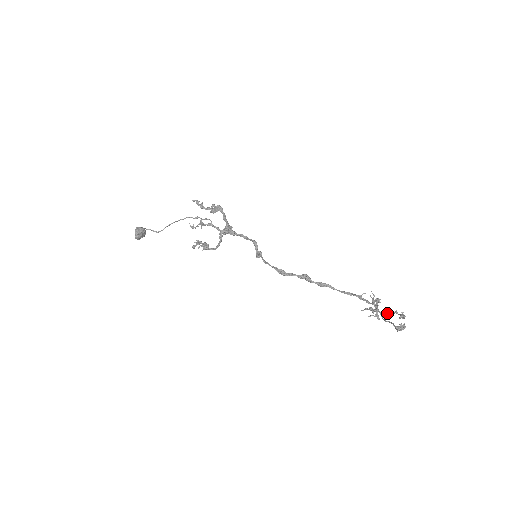
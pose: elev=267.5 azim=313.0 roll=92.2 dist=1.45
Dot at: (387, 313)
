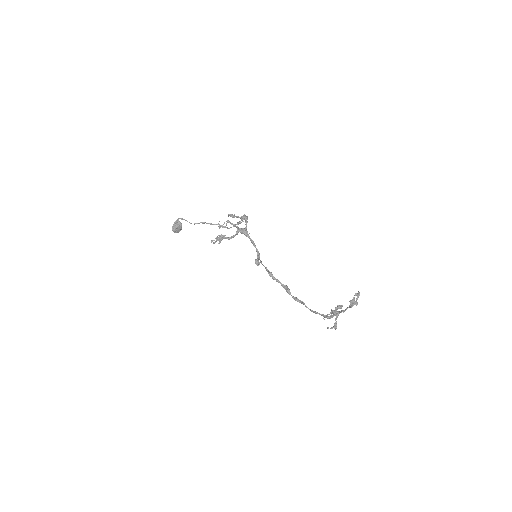
Dot at: (345, 309)
